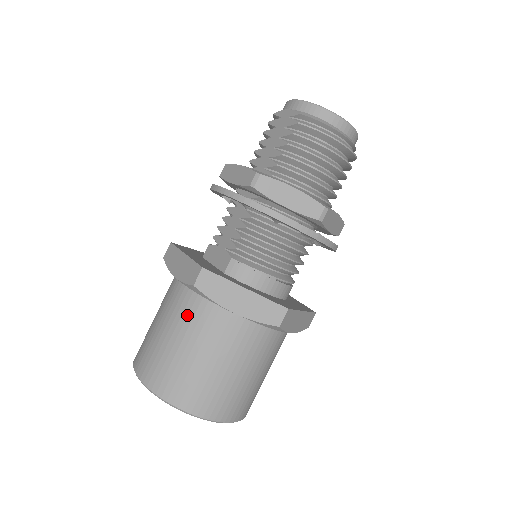
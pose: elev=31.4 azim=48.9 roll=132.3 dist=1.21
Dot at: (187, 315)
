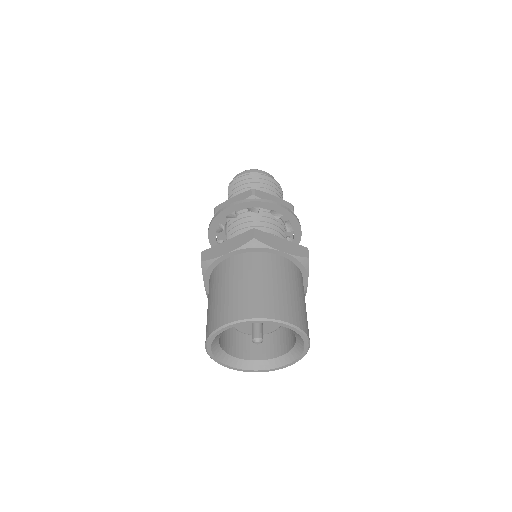
Dot at: (211, 285)
